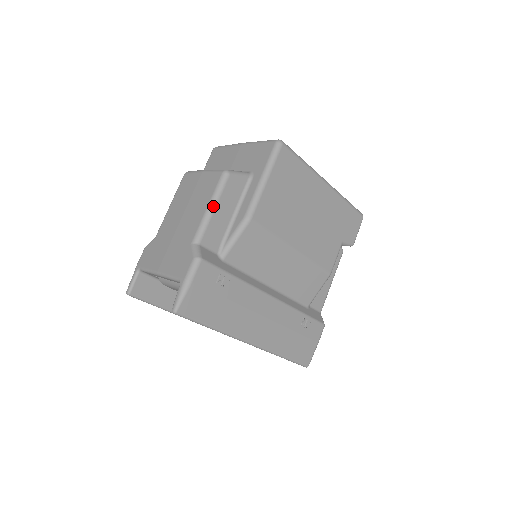
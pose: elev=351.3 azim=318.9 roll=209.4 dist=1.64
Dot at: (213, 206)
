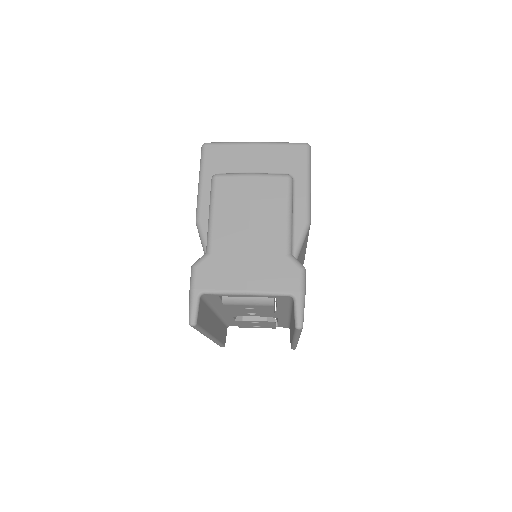
Dot at: (291, 213)
